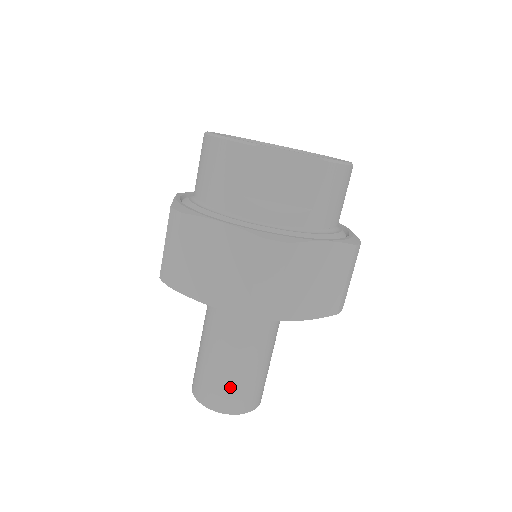
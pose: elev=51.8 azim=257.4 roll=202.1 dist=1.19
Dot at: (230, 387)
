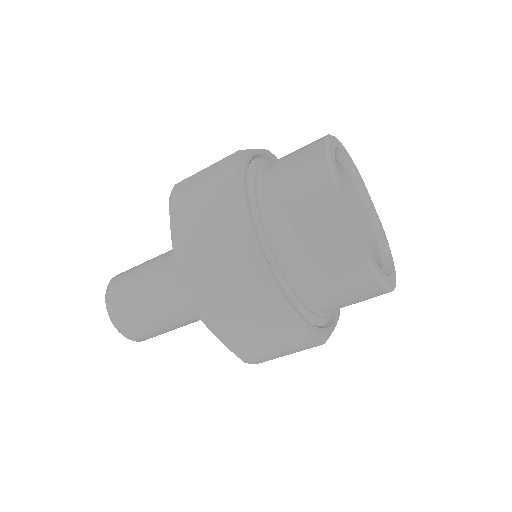
Dot at: (131, 307)
